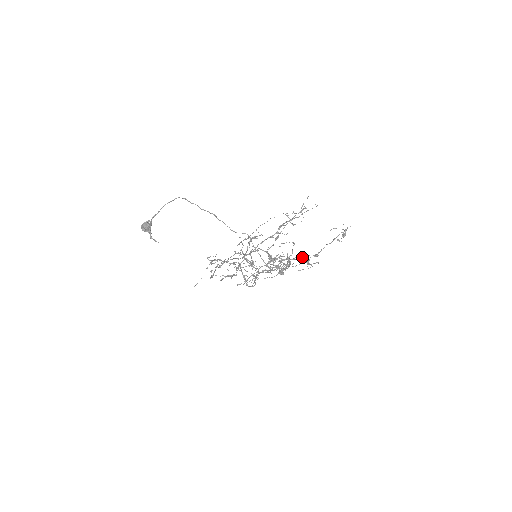
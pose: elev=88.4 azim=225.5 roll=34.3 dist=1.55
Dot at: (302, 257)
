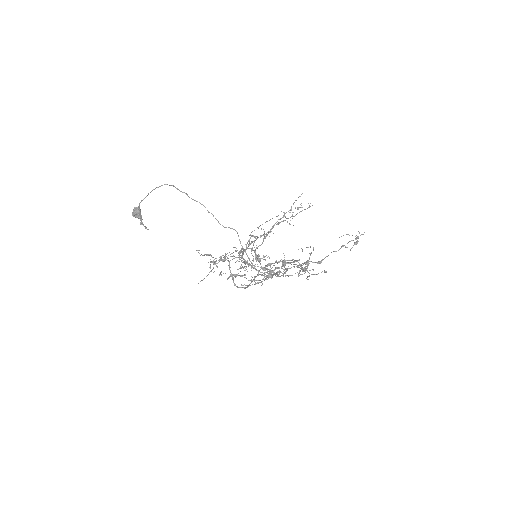
Dot at: occluded
